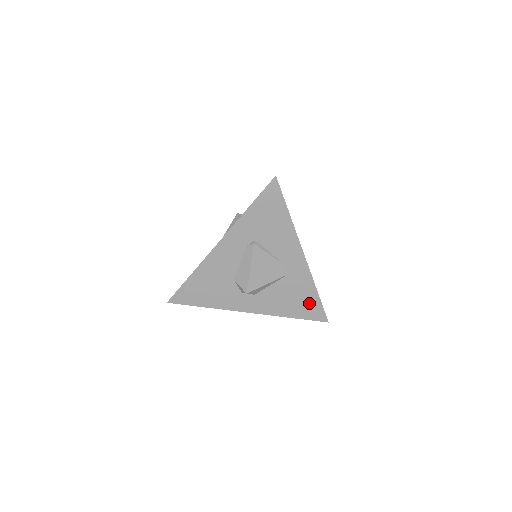
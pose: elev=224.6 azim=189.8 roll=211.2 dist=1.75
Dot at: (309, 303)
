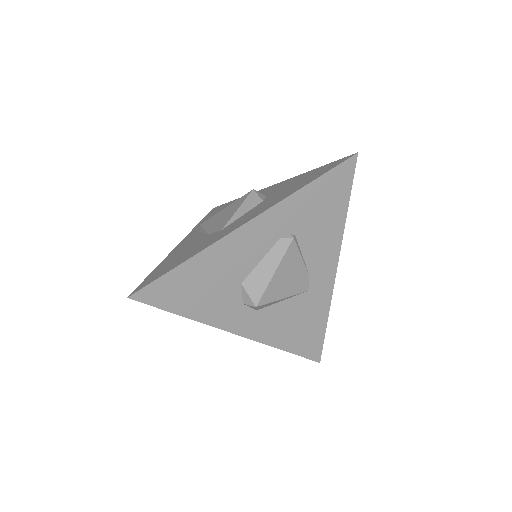
Dot at: (312, 334)
